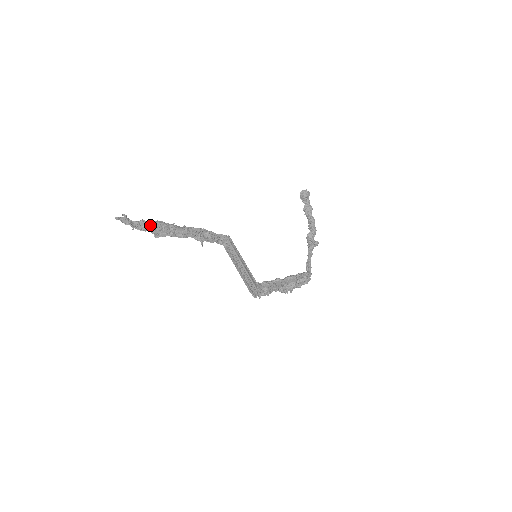
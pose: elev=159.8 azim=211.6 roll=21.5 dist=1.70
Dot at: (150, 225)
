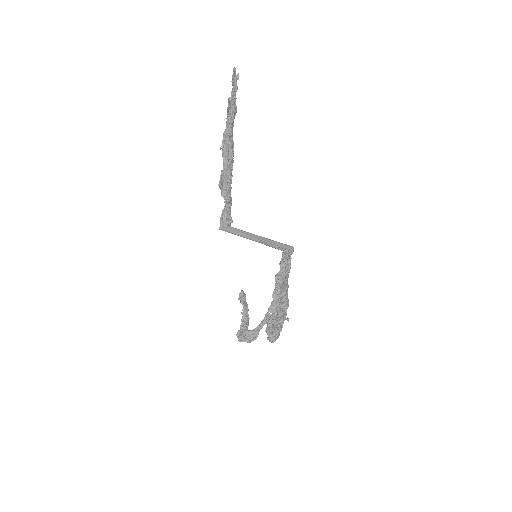
Dot at: (235, 112)
